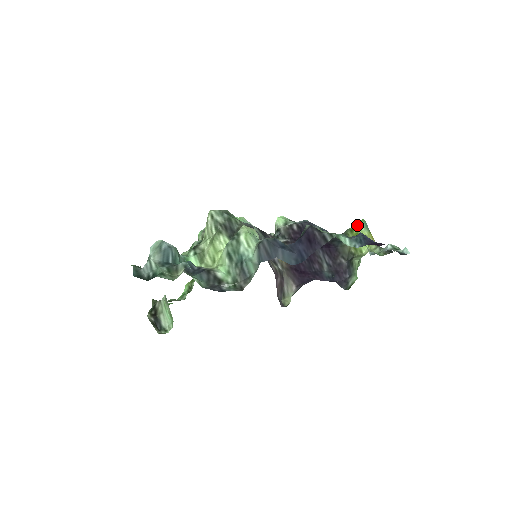
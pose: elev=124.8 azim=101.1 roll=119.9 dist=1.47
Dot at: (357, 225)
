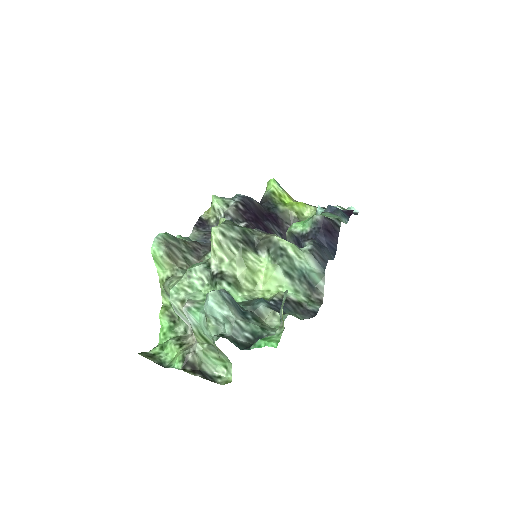
Dot at: (274, 186)
